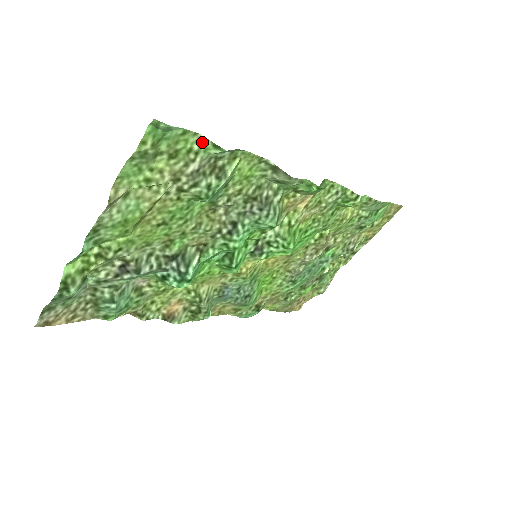
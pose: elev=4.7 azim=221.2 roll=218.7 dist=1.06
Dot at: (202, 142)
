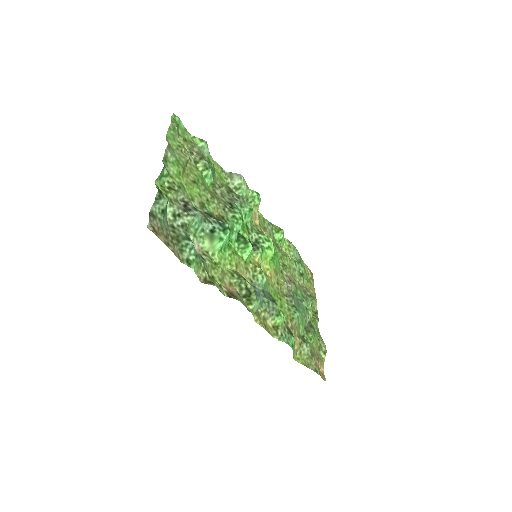
Dot at: (194, 140)
